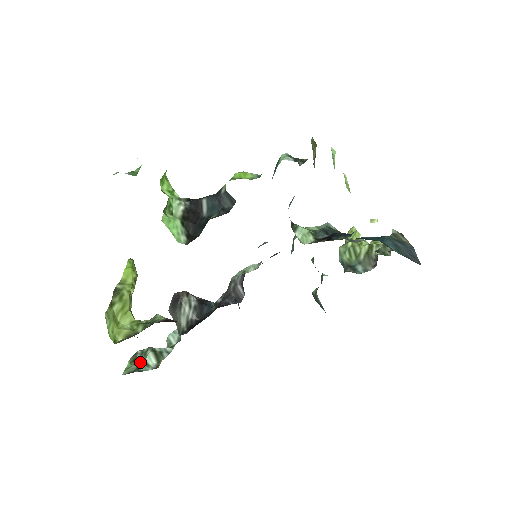
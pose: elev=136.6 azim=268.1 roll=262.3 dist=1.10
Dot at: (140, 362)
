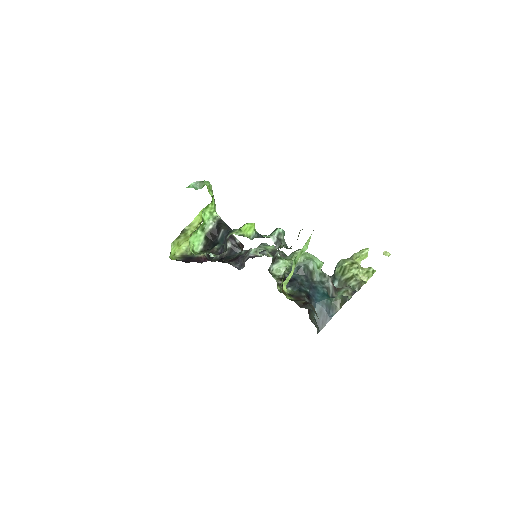
Dot at: occluded
